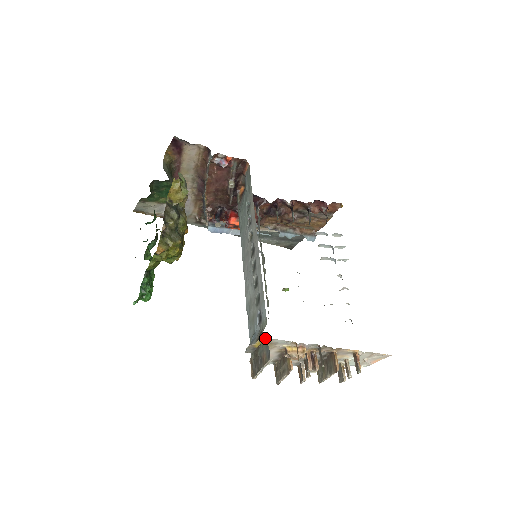
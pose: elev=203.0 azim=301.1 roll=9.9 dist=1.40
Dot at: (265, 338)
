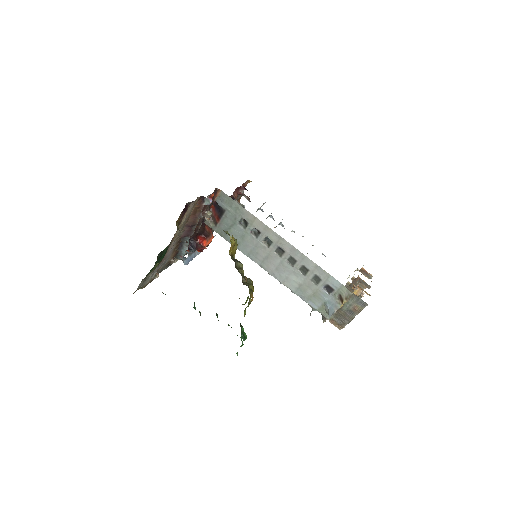
Dot at: (351, 297)
